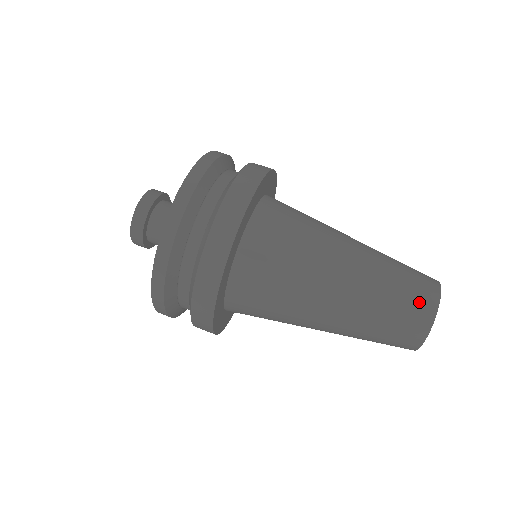
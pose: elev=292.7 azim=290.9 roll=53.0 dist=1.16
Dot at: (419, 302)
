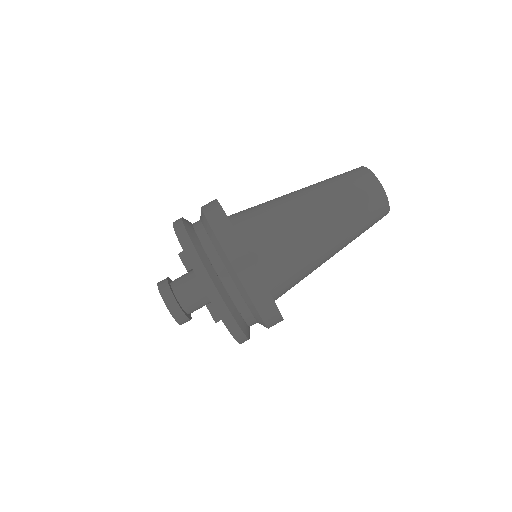
Dot at: (360, 178)
